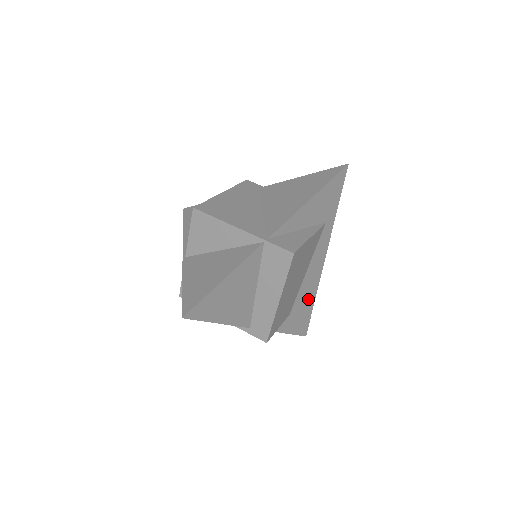
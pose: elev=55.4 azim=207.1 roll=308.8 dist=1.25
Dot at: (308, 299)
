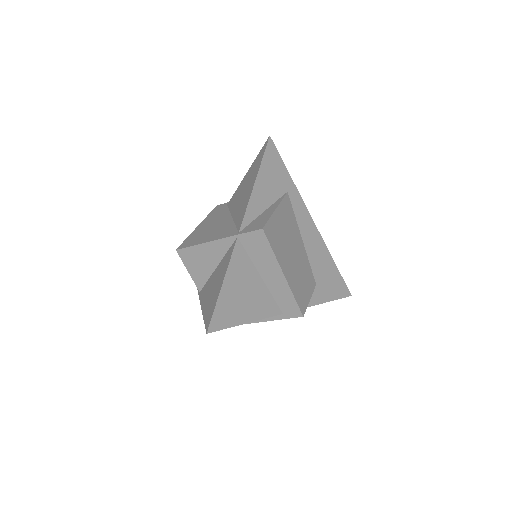
Dot at: (325, 263)
